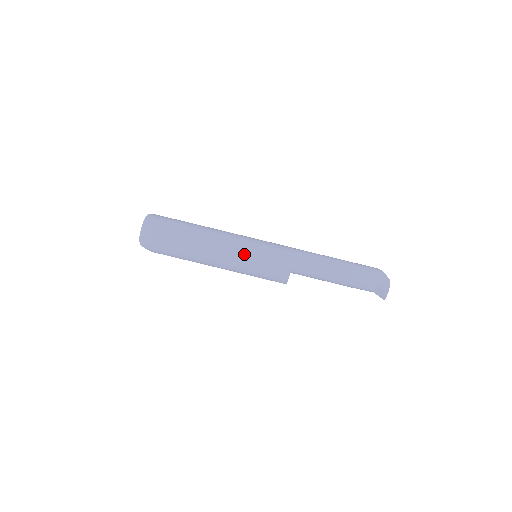
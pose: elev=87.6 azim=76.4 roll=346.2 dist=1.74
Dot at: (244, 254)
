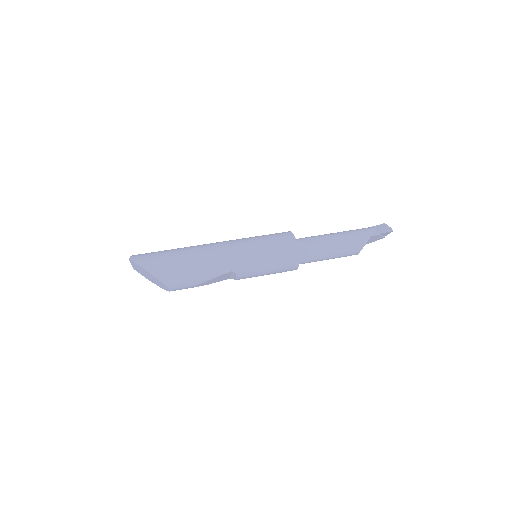
Dot at: occluded
